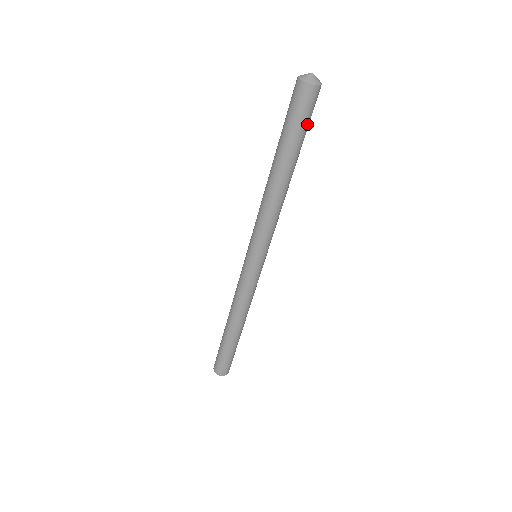
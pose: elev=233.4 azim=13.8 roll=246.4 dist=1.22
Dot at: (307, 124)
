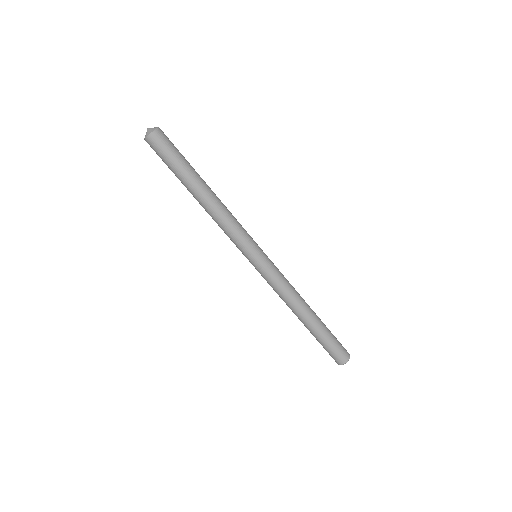
Dot at: (173, 157)
